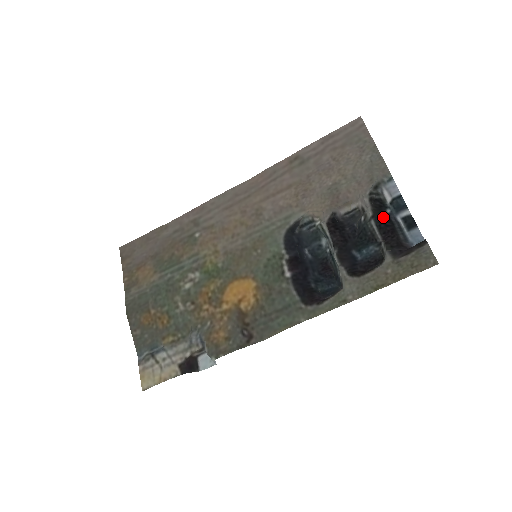
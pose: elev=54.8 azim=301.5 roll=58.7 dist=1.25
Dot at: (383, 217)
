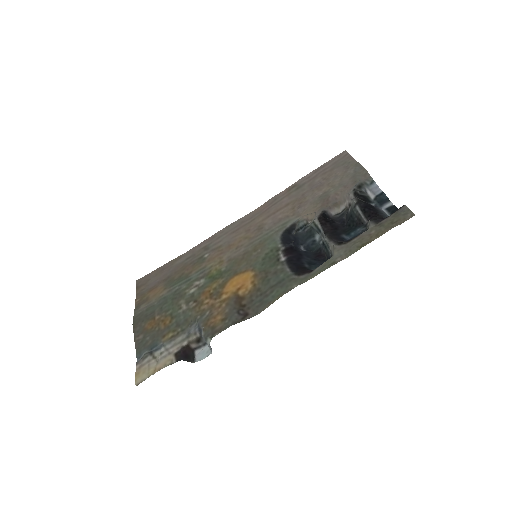
Dot at: (367, 204)
